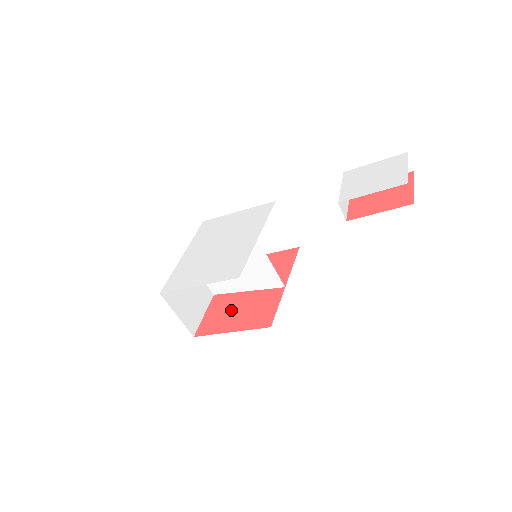
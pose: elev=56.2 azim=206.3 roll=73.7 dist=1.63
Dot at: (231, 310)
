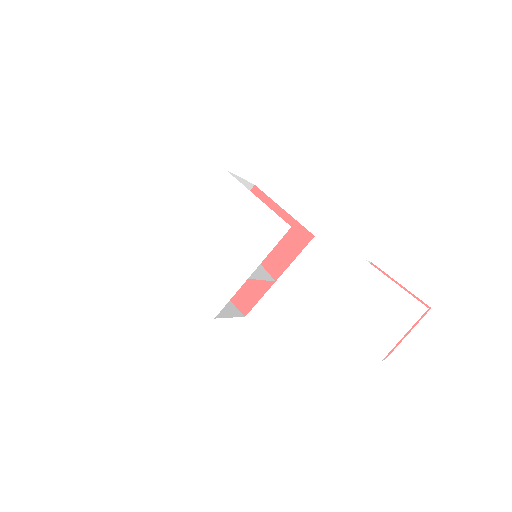
Dot at: occluded
